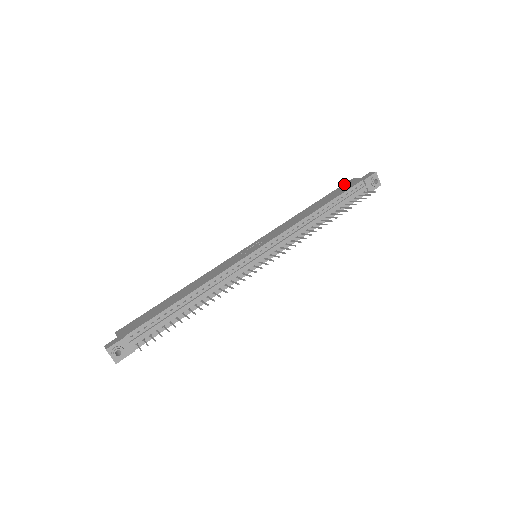
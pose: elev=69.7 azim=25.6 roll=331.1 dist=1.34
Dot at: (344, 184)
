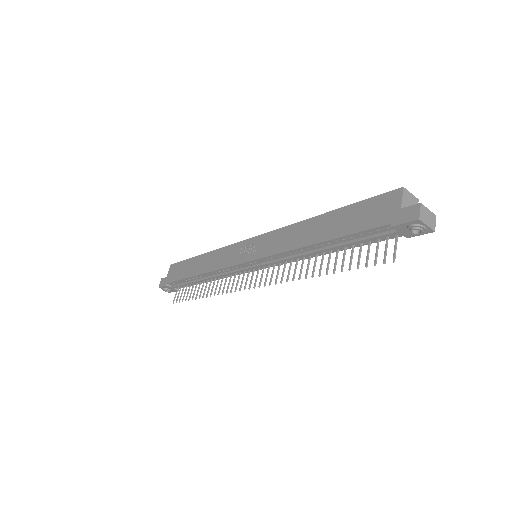
Dot at: (382, 196)
